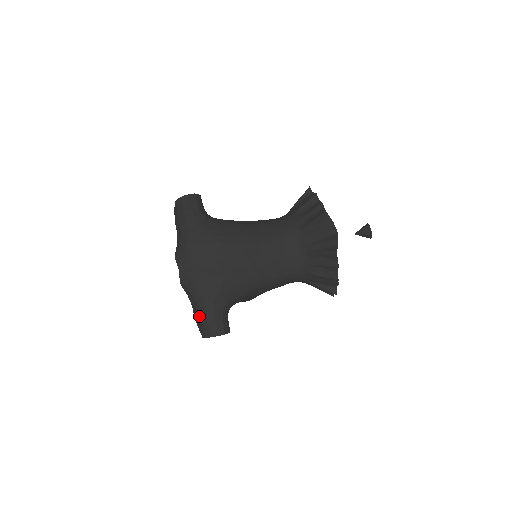
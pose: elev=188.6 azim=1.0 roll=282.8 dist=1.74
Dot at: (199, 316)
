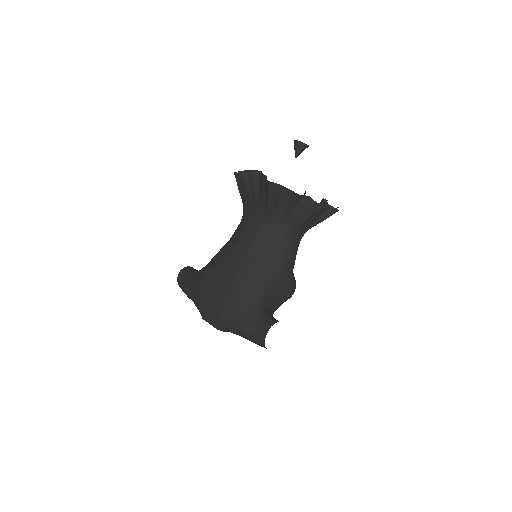
Dot at: (246, 336)
